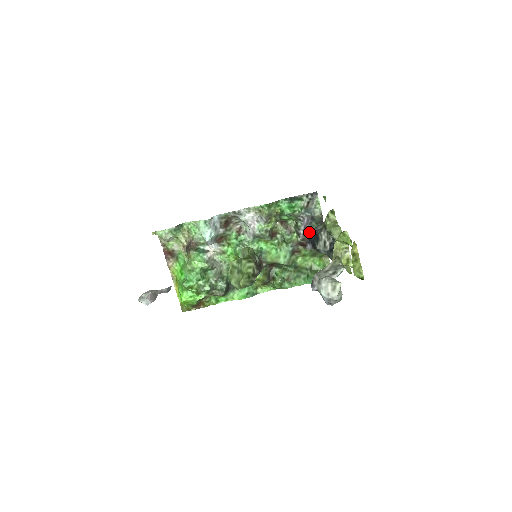
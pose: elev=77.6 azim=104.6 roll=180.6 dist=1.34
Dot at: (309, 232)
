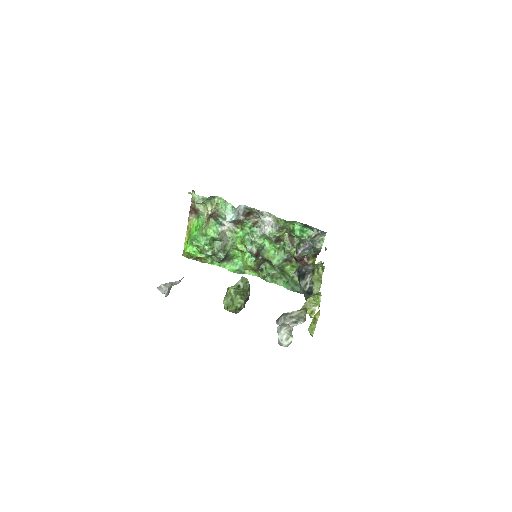
Dot at: (305, 254)
